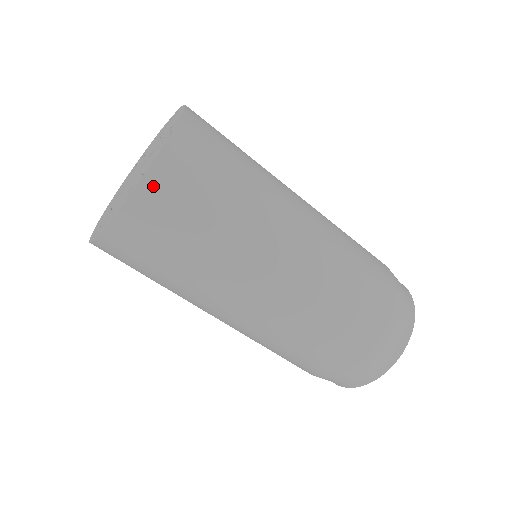
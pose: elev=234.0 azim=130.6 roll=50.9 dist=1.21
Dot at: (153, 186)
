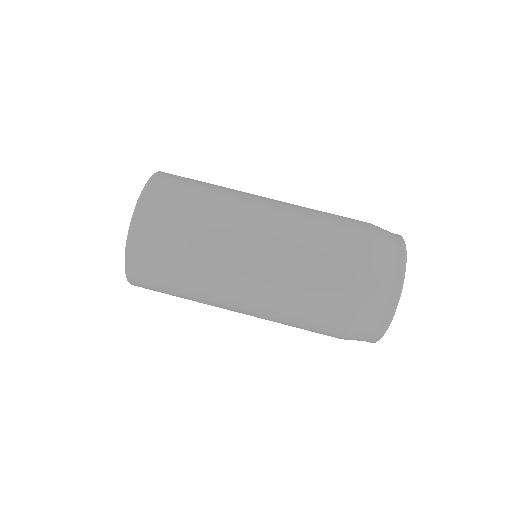
Dot at: (144, 206)
